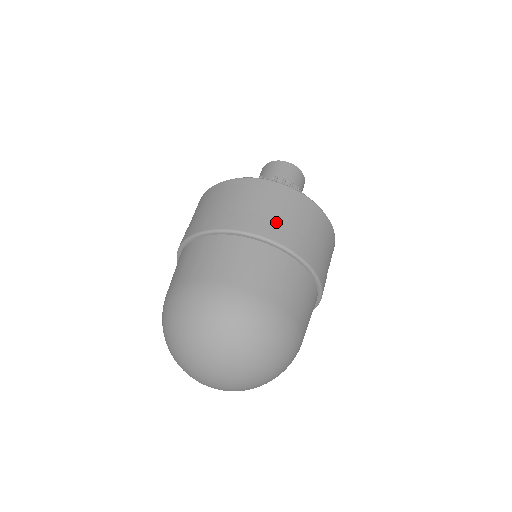
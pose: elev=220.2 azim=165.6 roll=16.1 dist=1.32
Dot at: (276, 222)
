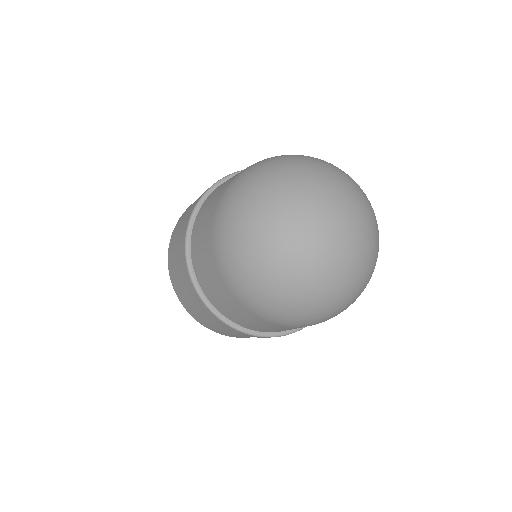
Dot at: occluded
